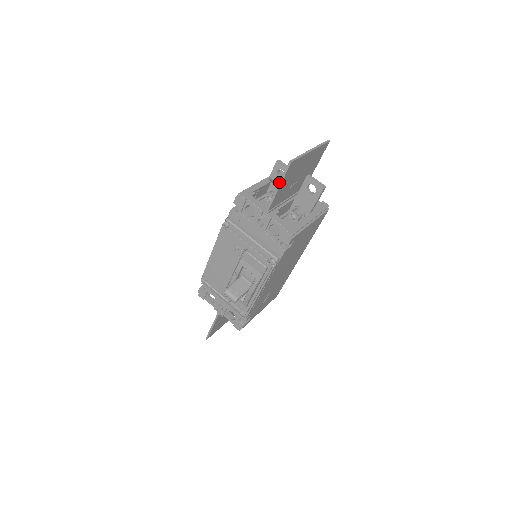
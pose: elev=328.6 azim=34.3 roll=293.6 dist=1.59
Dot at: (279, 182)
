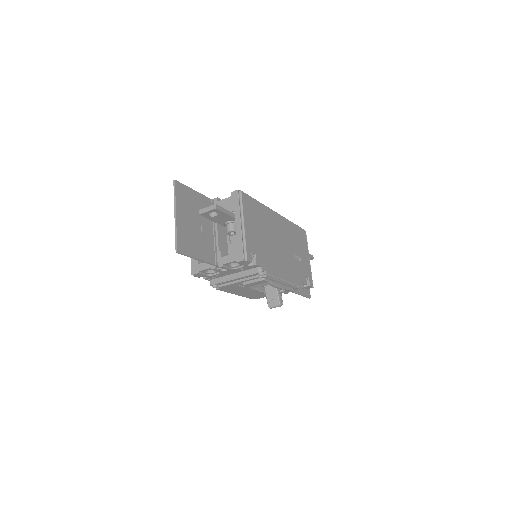
Dot at: occluded
